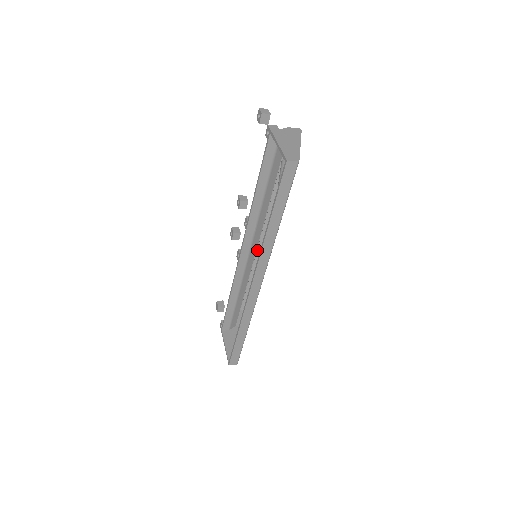
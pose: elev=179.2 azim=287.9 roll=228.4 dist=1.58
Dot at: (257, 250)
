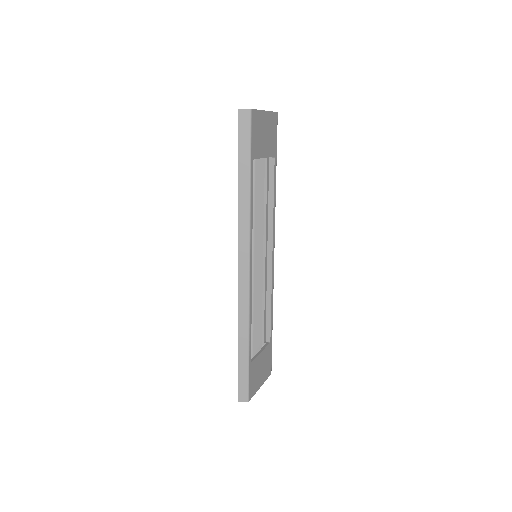
Dot at: (263, 257)
